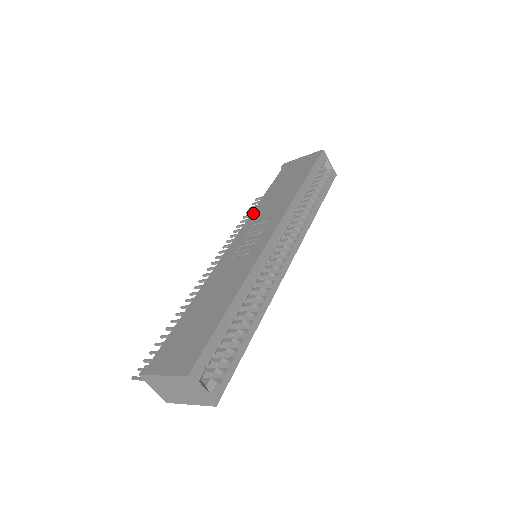
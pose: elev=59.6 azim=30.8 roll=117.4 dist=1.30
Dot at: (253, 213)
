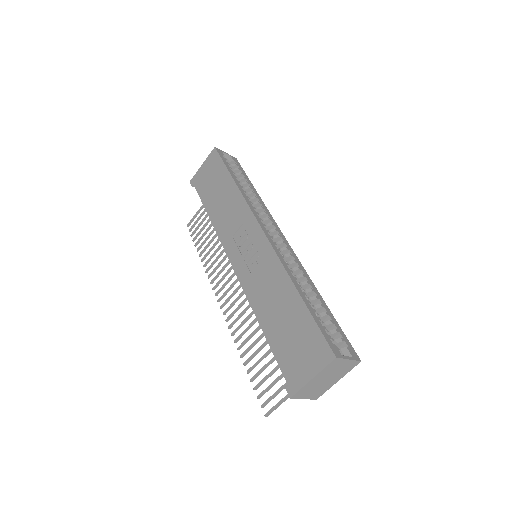
Dot at: (218, 231)
